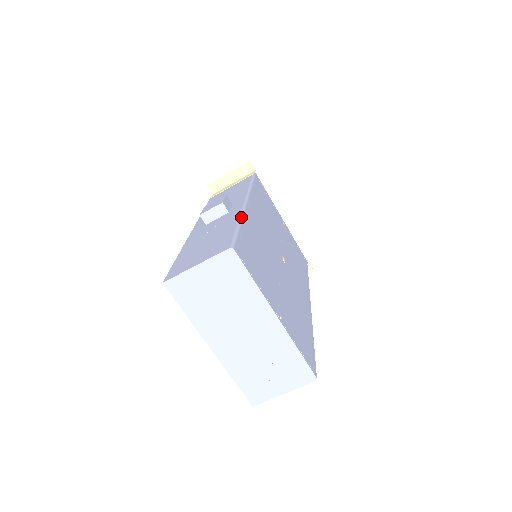
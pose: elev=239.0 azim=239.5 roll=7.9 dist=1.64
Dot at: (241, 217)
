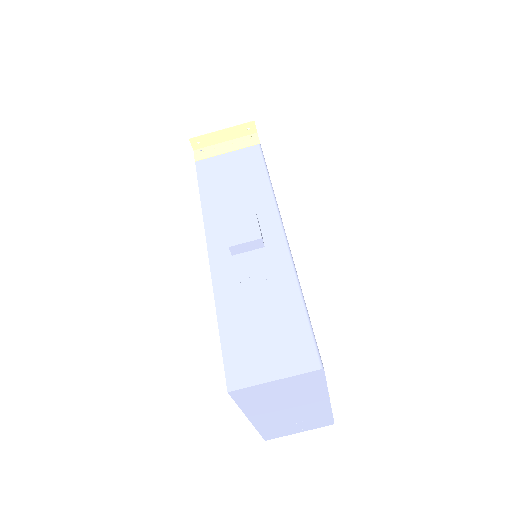
Dot at: (298, 281)
